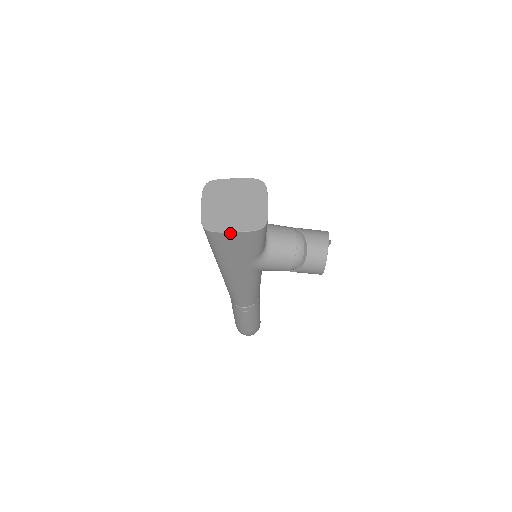
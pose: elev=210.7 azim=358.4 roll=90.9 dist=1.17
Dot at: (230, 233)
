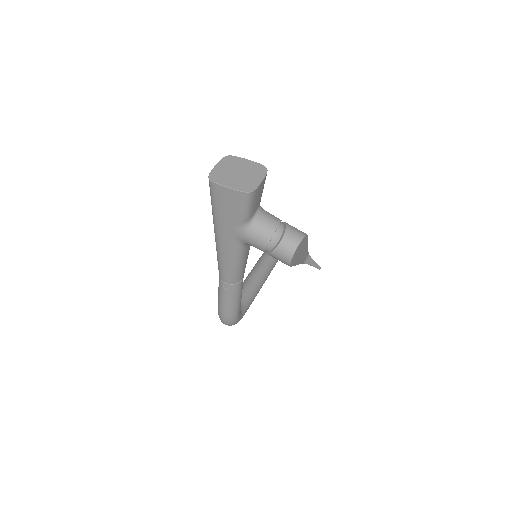
Dot at: (225, 187)
